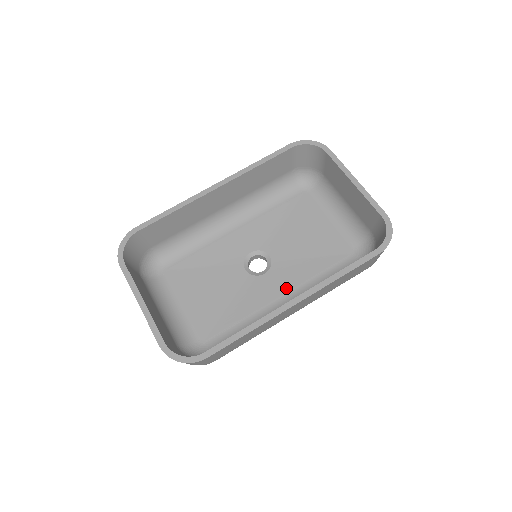
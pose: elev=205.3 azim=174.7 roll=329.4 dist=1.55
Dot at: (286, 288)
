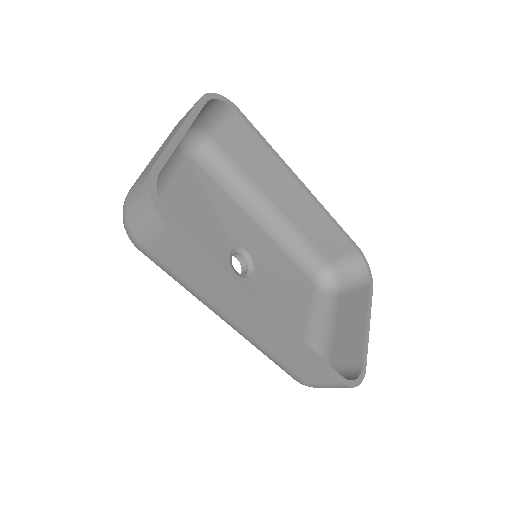
Dot at: occluded
